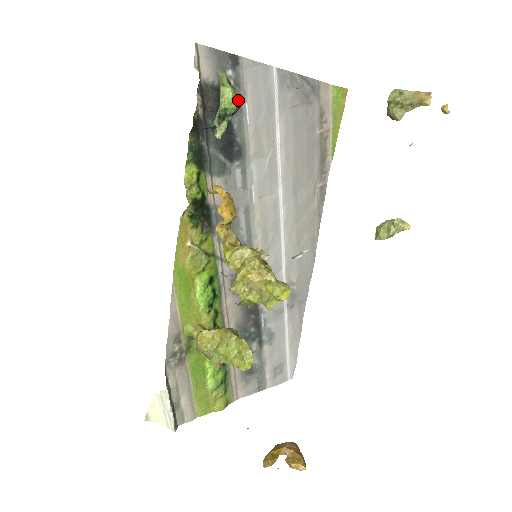
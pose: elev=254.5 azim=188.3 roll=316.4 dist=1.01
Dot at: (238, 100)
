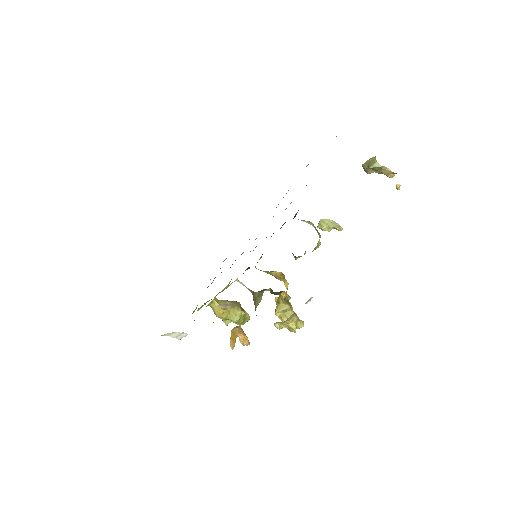
Dot at: occluded
